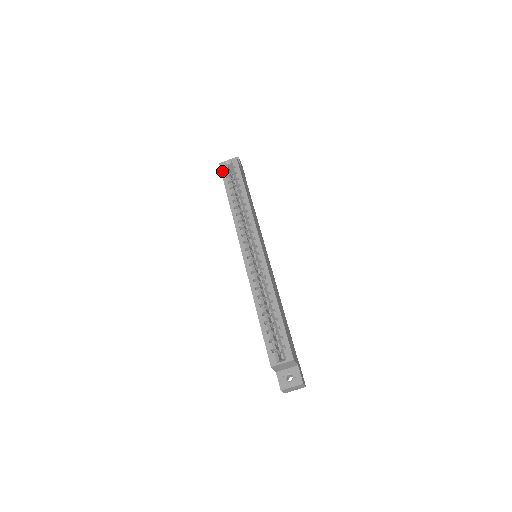
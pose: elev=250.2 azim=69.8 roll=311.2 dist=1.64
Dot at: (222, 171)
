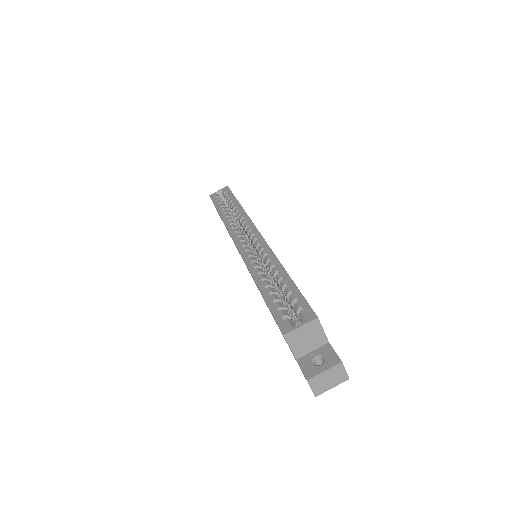
Dot at: (212, 198)
